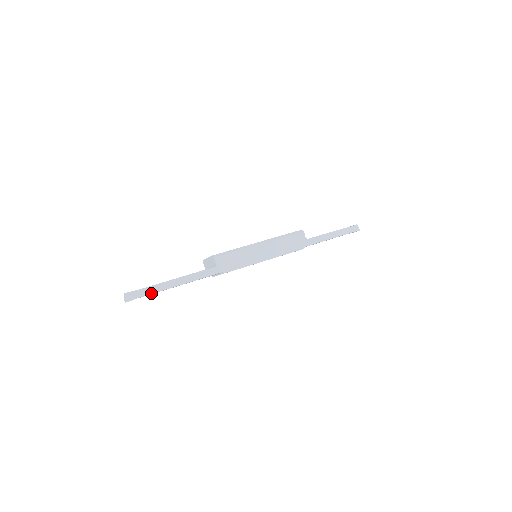
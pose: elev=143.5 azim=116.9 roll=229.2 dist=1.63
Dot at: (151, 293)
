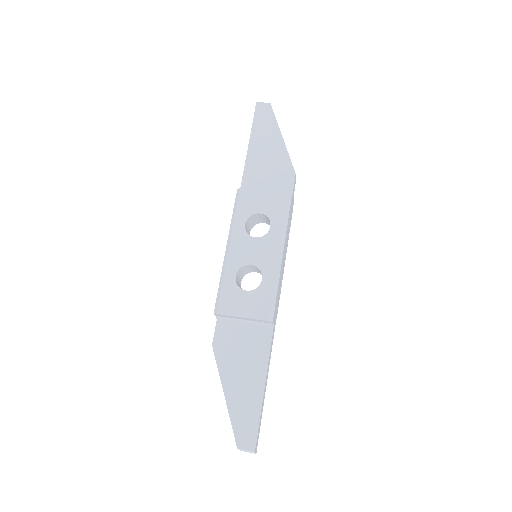
Dot at: (261, 418)
